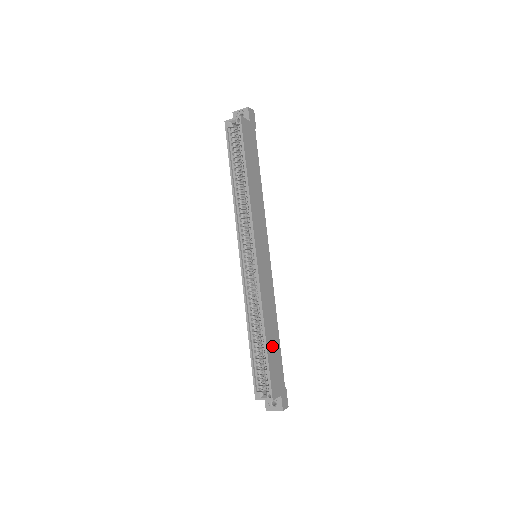
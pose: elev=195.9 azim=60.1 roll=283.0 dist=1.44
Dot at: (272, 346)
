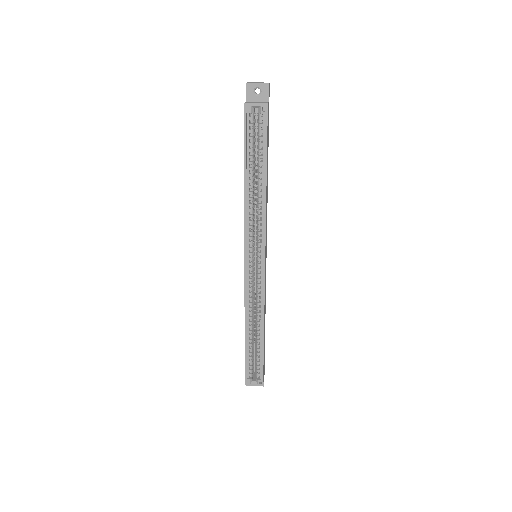
Dot at: (264, 340)
